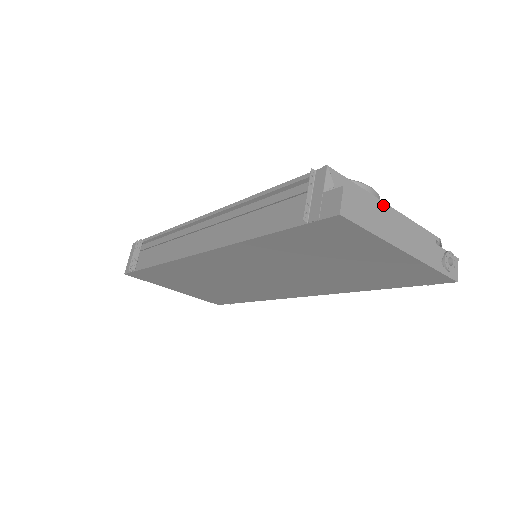
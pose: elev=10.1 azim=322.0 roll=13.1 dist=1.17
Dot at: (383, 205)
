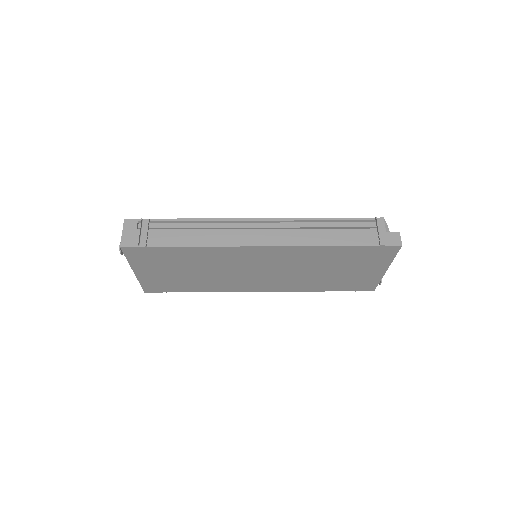
Dot at: occluded
